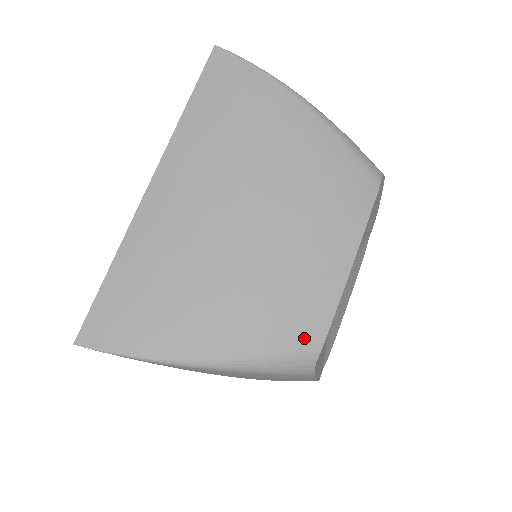
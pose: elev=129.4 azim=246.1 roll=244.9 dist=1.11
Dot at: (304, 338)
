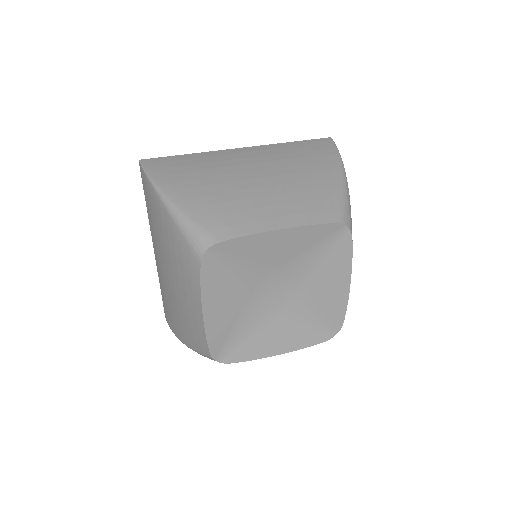
Dot at: (216, 230)
